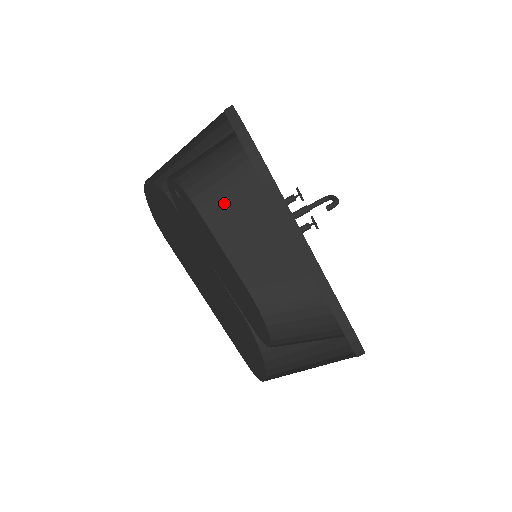
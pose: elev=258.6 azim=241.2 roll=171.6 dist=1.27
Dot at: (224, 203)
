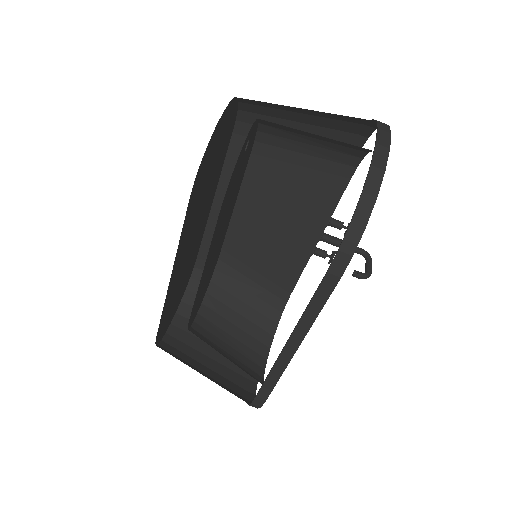
Dot at: (280, 173)
